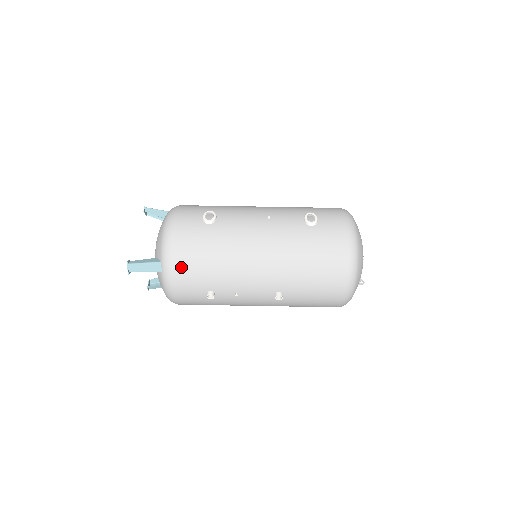
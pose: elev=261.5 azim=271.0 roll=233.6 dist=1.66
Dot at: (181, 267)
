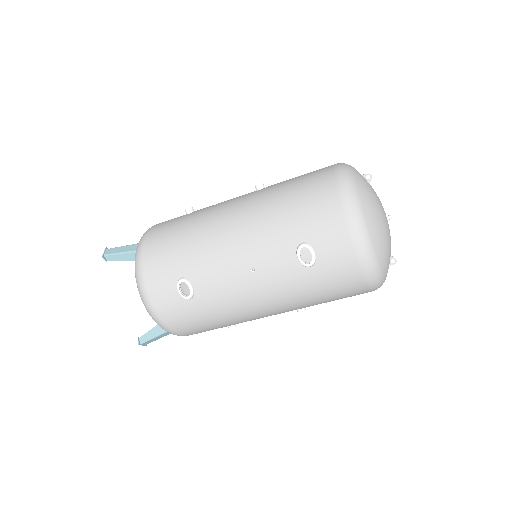
Dot at: (190, 333)
